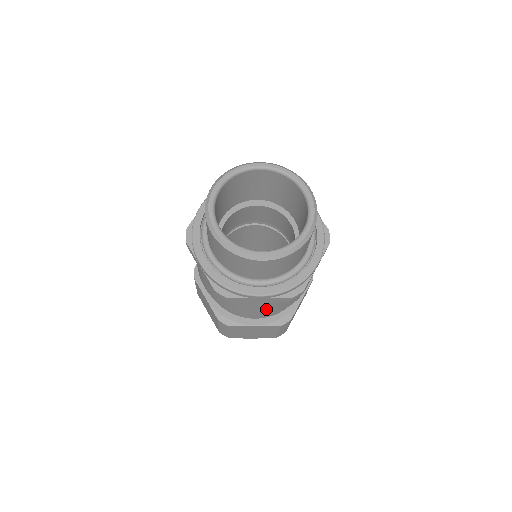
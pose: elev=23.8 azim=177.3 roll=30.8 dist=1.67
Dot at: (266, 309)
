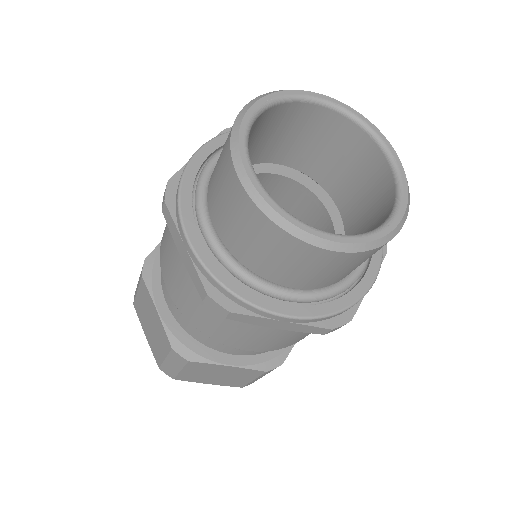
Dot at: occluded
